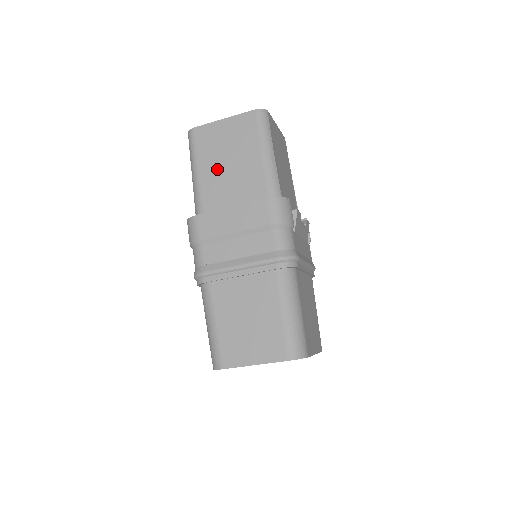
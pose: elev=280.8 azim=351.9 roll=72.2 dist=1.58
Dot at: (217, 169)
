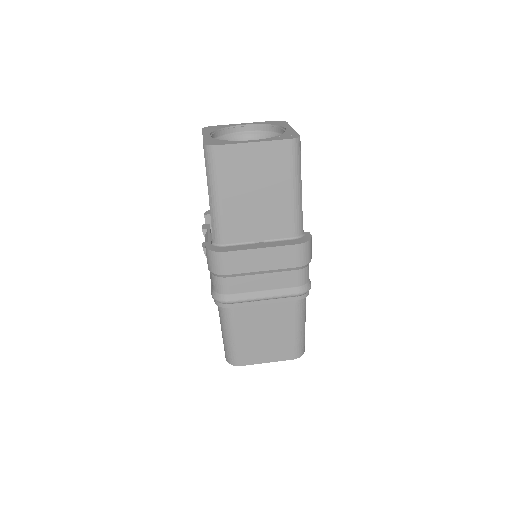
Dot at: (242, 199)
